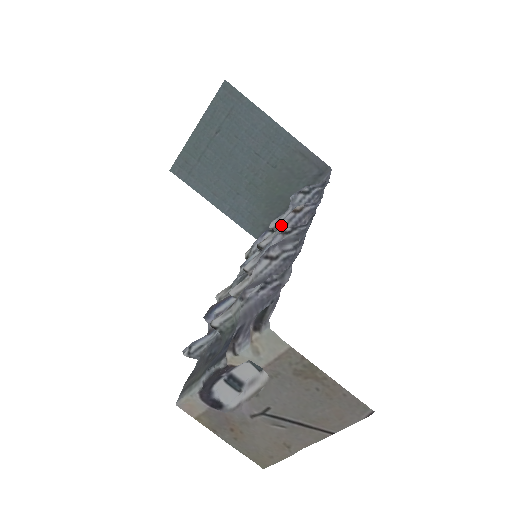
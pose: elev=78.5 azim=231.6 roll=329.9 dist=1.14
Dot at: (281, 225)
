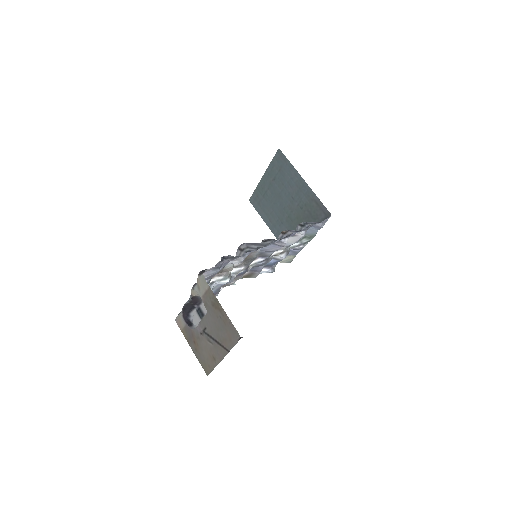
Dot at: occluded
